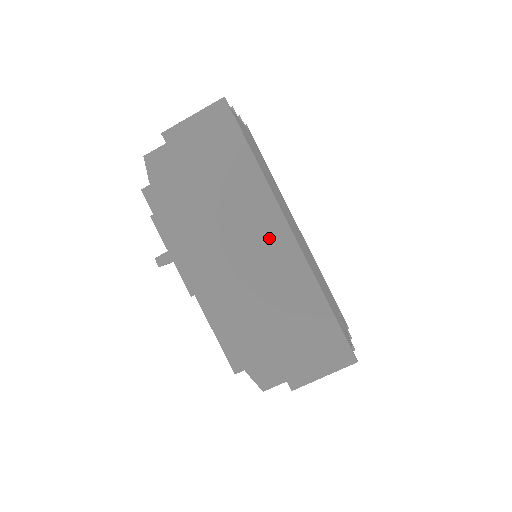
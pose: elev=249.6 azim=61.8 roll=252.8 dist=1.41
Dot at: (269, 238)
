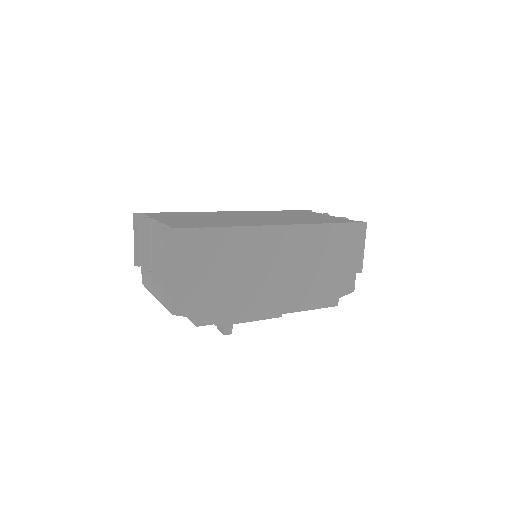
Dot at: (276, 244)
